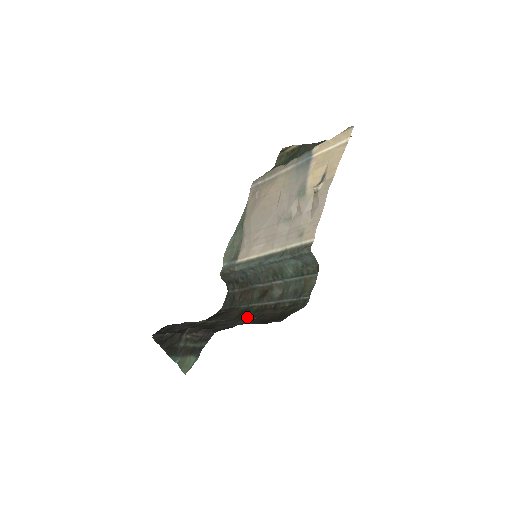
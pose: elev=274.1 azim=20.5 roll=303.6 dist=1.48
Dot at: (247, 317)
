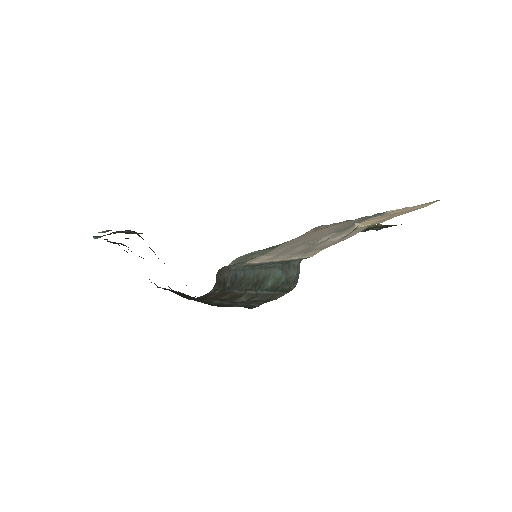
Dot at: occluded
